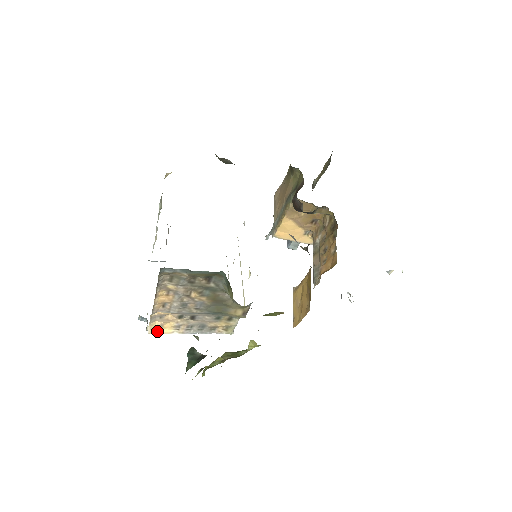
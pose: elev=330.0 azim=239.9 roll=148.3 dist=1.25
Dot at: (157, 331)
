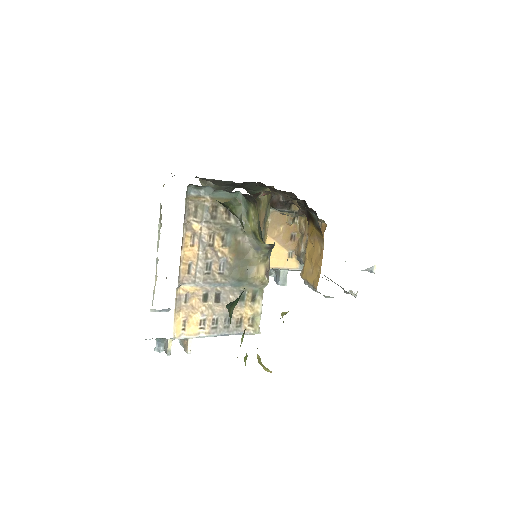
Dot at: (182, 333)
